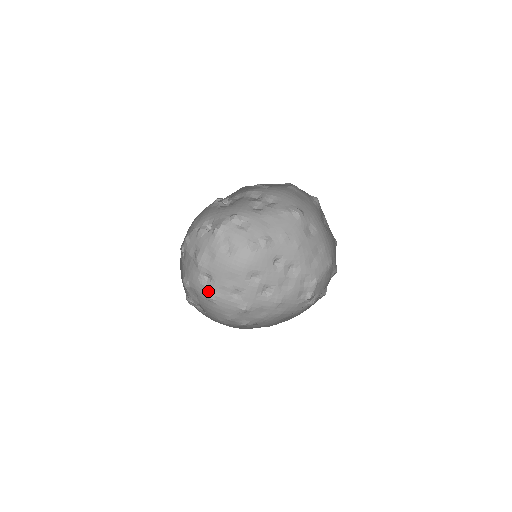
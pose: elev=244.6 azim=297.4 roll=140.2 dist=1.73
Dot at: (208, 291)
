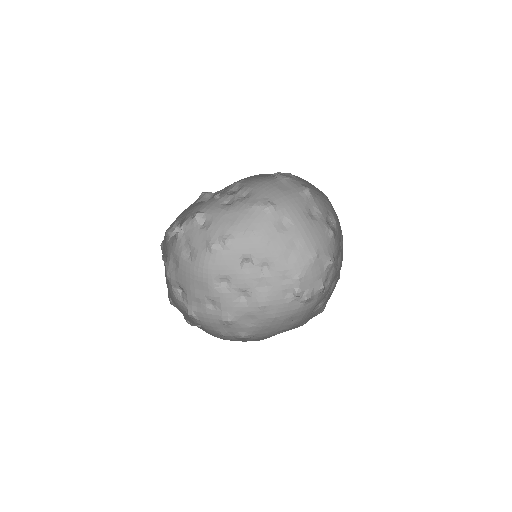
Dot at: (185, 306)
